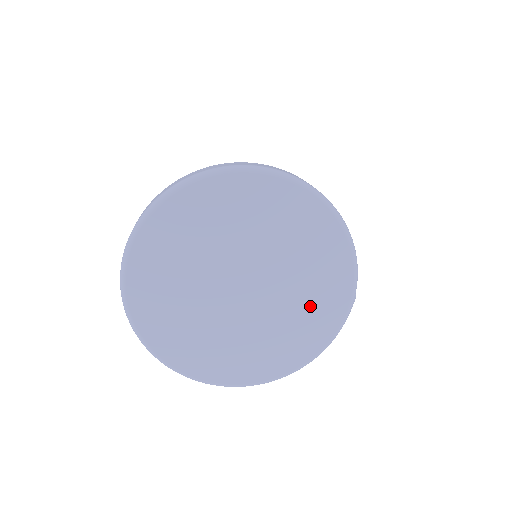
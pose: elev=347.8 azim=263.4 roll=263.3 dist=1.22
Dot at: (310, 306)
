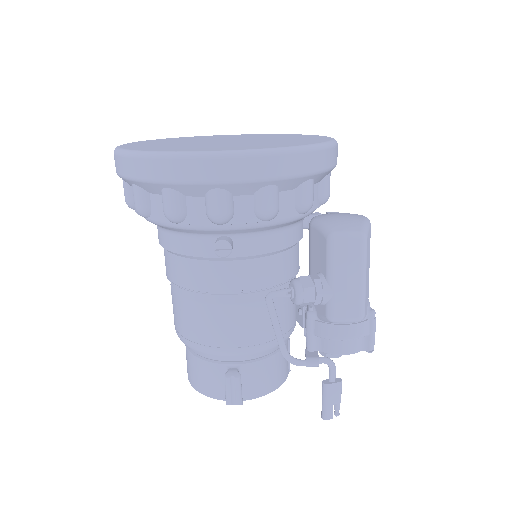
Dot at: occluded
